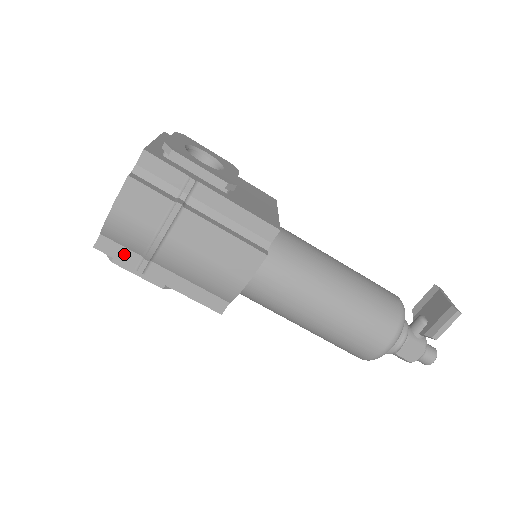
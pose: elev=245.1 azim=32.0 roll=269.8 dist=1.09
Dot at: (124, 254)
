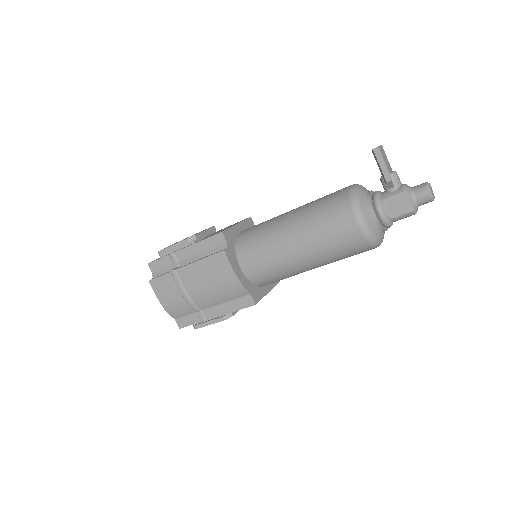
Dot at: (191, 319)
